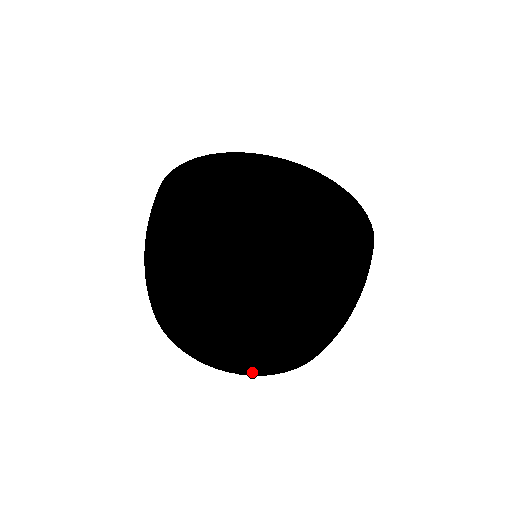
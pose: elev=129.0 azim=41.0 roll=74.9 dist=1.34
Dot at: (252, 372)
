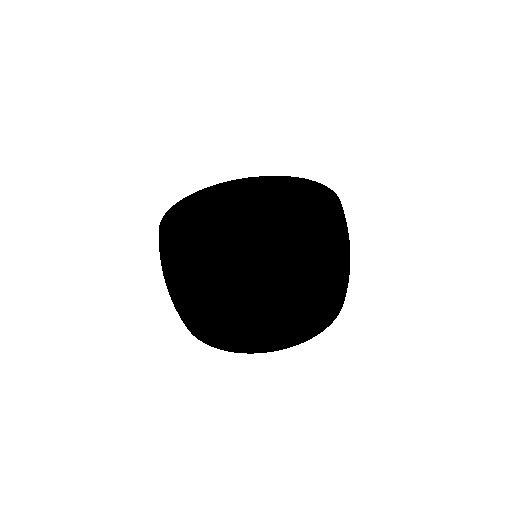
Dot at: (263, 348)
